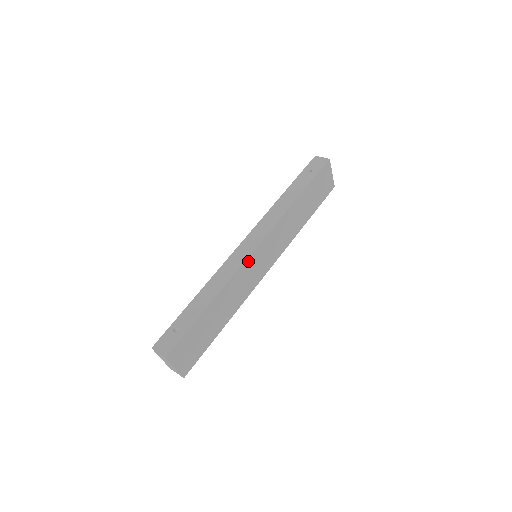
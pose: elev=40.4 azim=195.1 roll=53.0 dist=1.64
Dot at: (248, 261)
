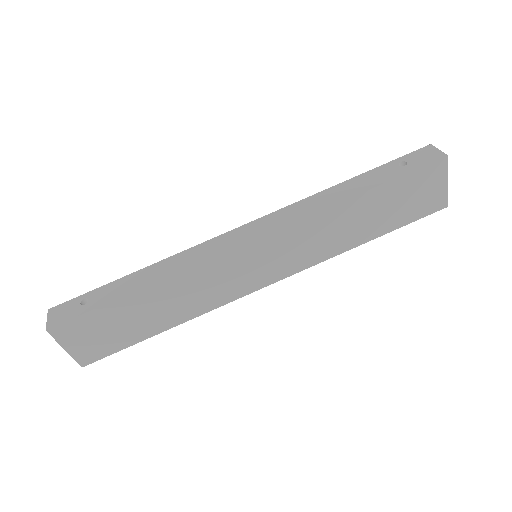
Dot at: (227, 256)
